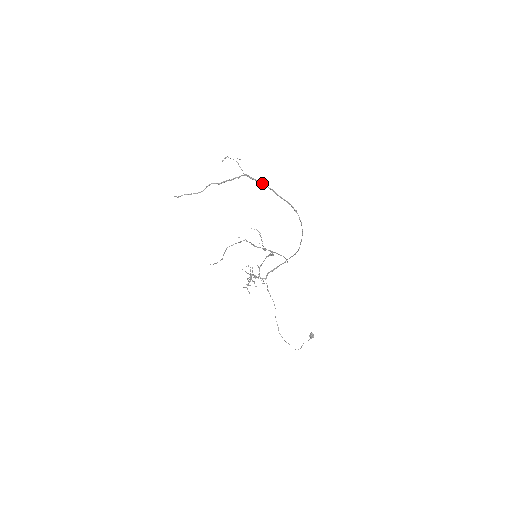
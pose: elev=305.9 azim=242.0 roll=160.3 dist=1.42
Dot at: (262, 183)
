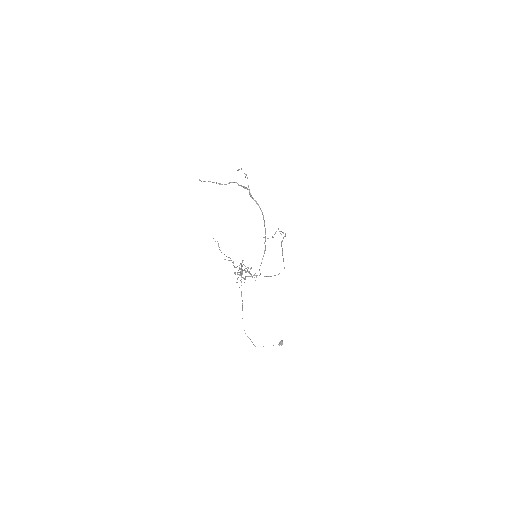
Dot at: (258, 204)
